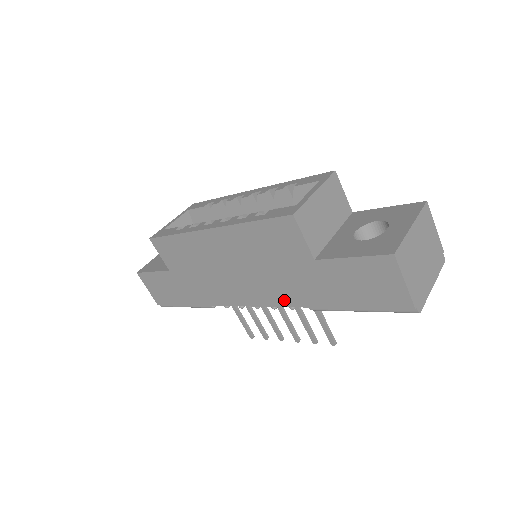
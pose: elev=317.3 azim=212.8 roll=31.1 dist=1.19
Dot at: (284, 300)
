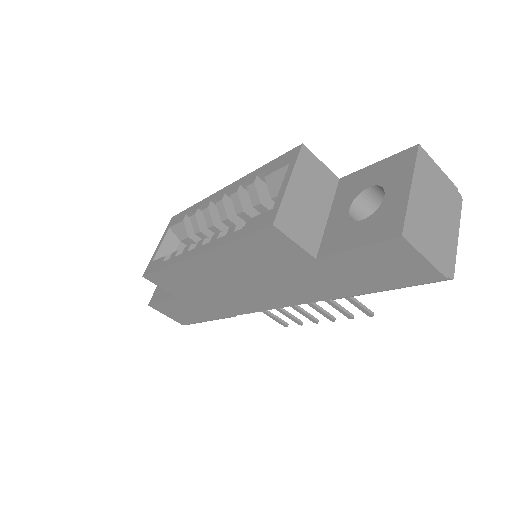
Dot at: (302, 298)
